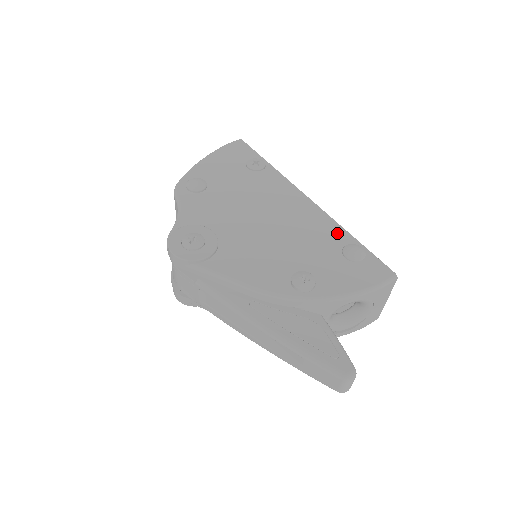
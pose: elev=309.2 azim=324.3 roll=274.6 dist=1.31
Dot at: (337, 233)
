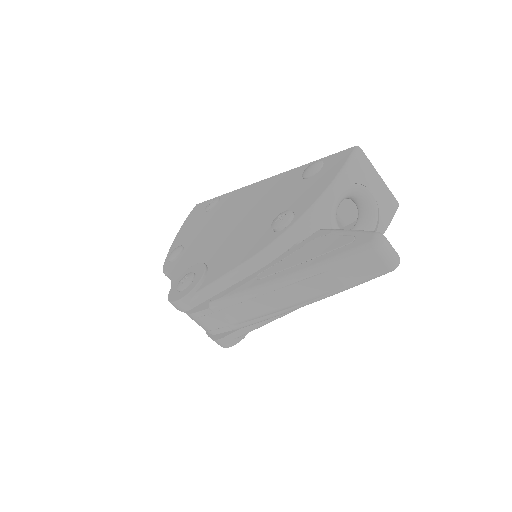
Dot at: (293, 174)
